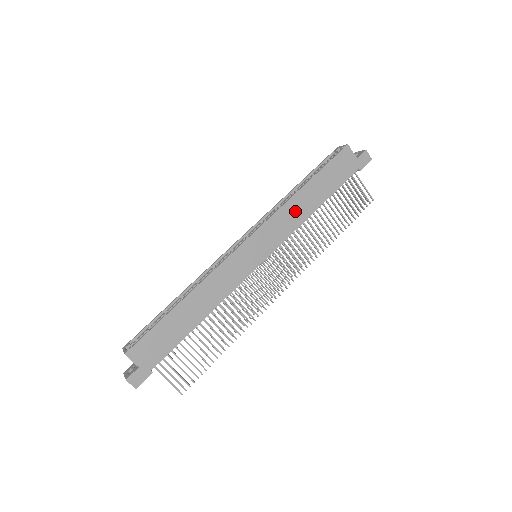
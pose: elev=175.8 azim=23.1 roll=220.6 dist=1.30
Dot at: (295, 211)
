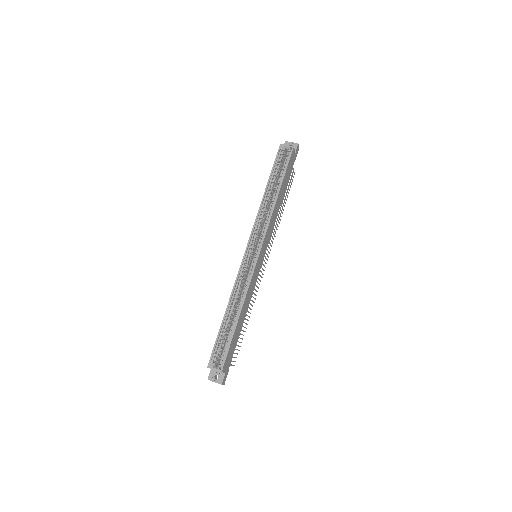
Dot at: (275, 214)
